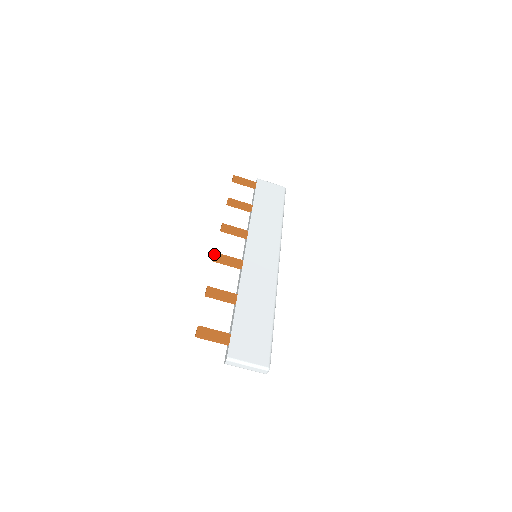
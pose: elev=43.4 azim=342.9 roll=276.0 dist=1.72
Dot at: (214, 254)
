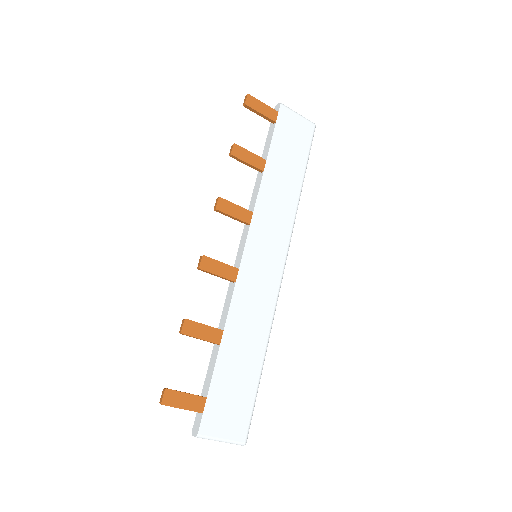
Dot at: (200, 256)
